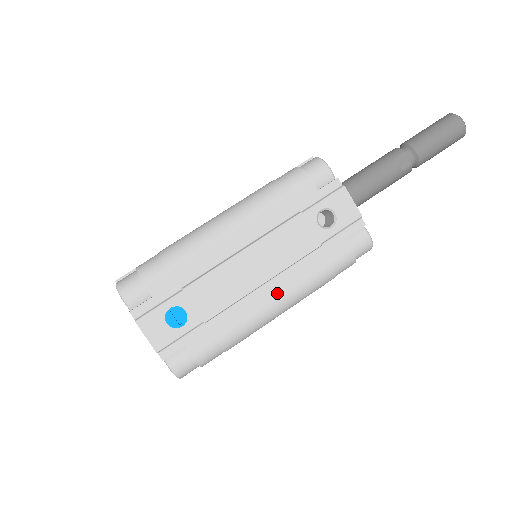
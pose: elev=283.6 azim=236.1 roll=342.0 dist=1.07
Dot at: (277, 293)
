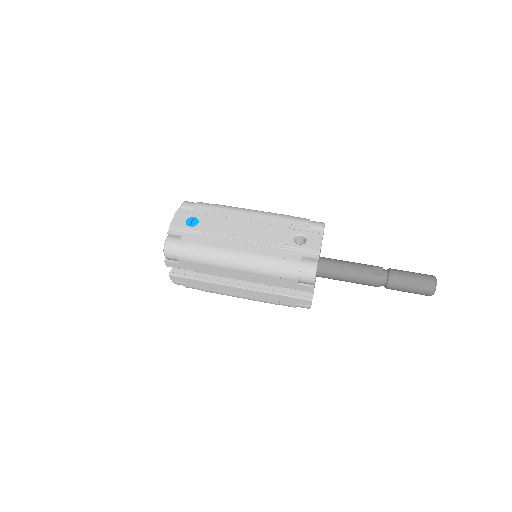
Dot at: (244, 249)
